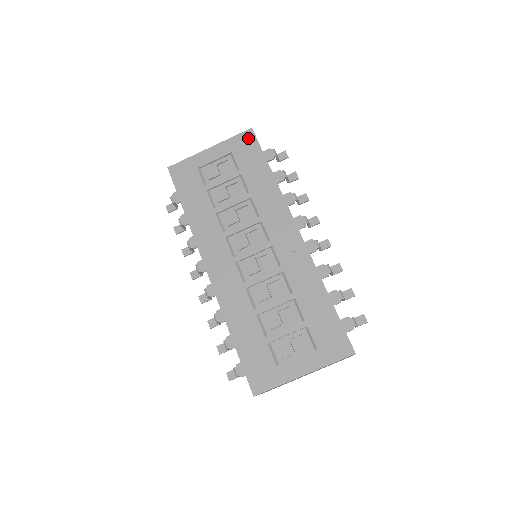
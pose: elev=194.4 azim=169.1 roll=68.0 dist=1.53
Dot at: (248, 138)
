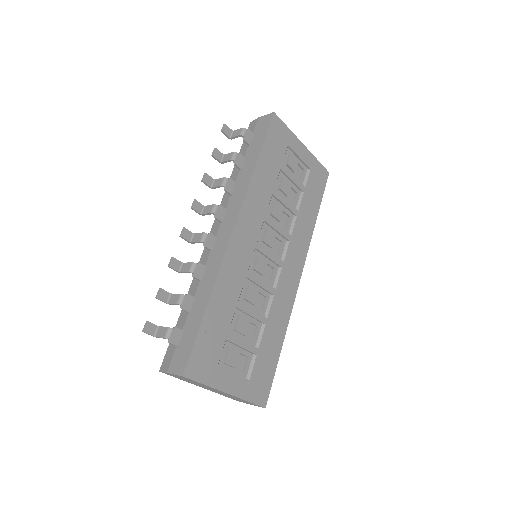
Dot at: (324, 175)
